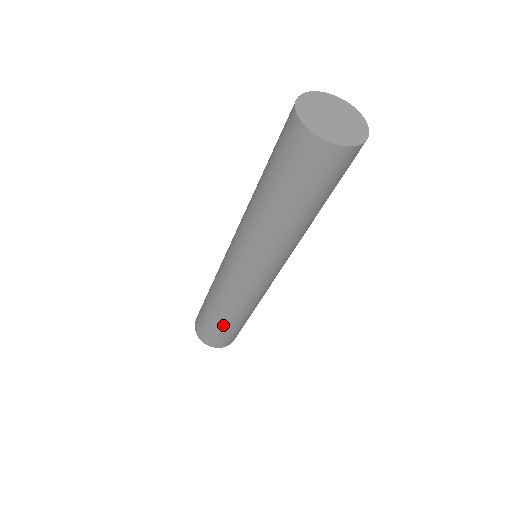
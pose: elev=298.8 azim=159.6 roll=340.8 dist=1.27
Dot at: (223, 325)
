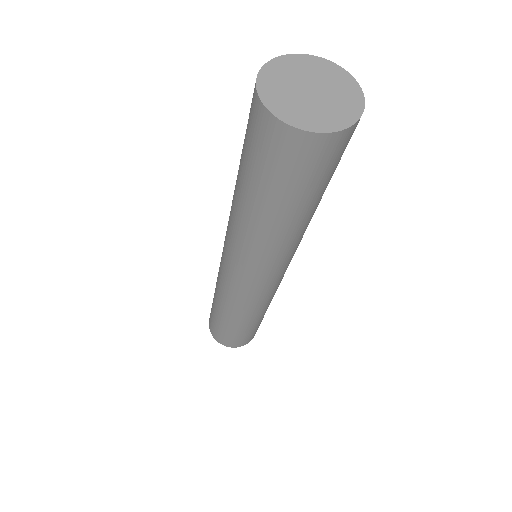
Dot at: (239, 329)
